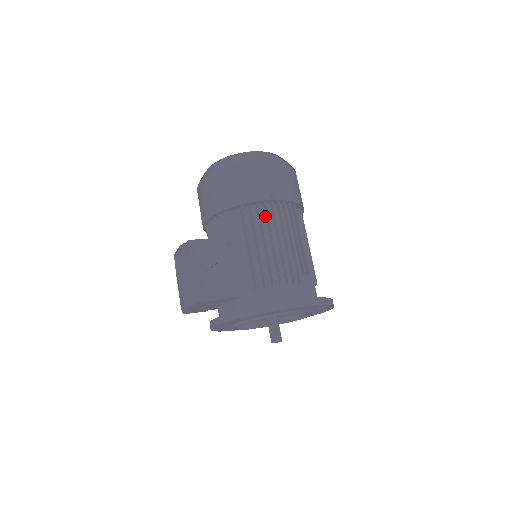
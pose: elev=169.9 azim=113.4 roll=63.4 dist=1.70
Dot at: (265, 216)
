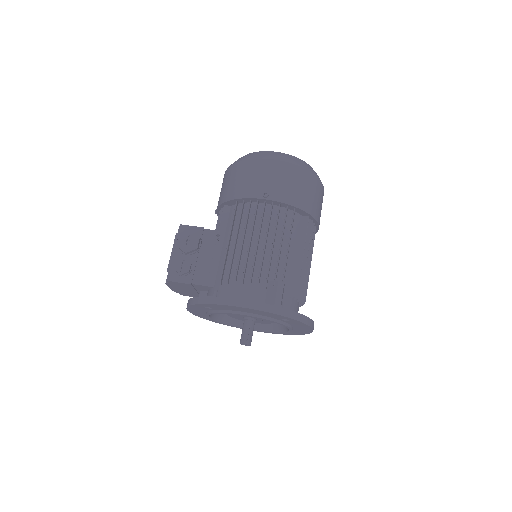
Dot at: occluded
